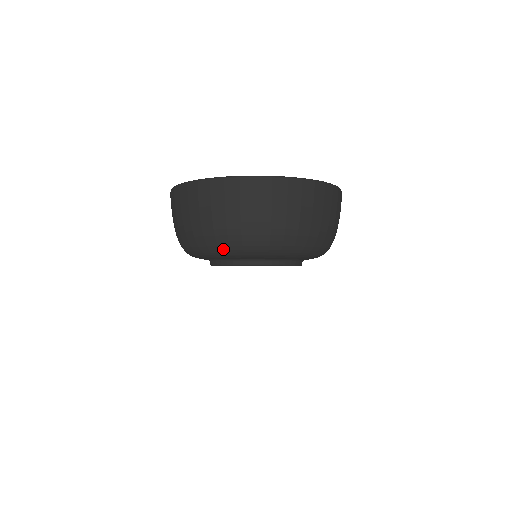
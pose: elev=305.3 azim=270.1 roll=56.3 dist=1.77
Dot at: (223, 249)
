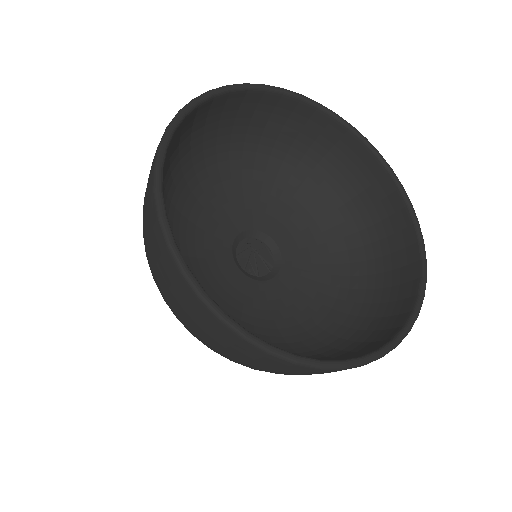
Dot at: occluded
